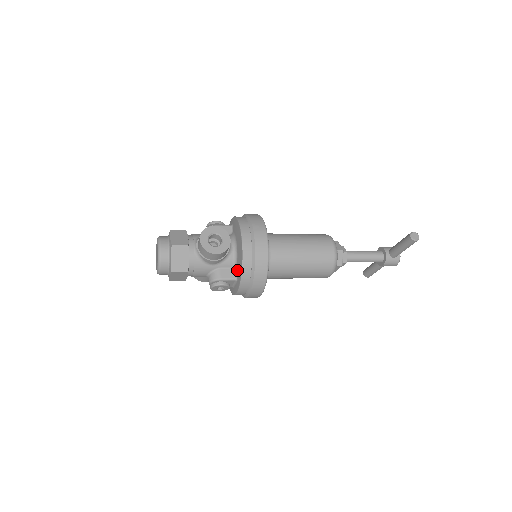
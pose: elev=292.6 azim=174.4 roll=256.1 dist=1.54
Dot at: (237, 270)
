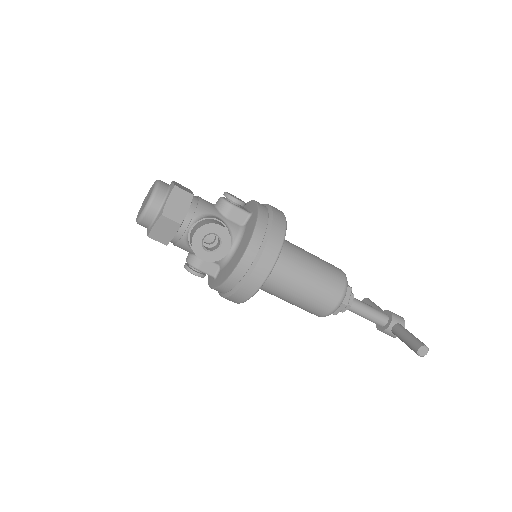
Dot at: (220, 273)
